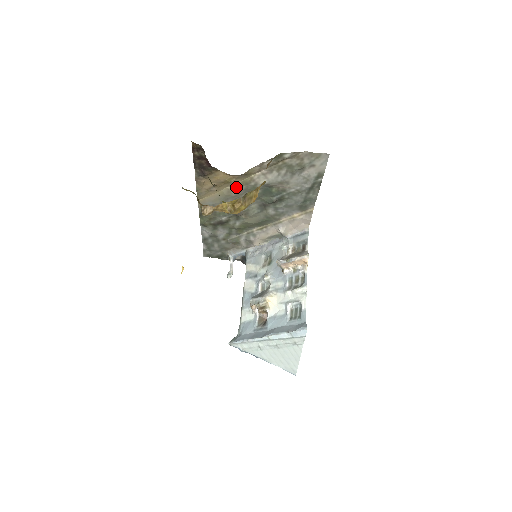
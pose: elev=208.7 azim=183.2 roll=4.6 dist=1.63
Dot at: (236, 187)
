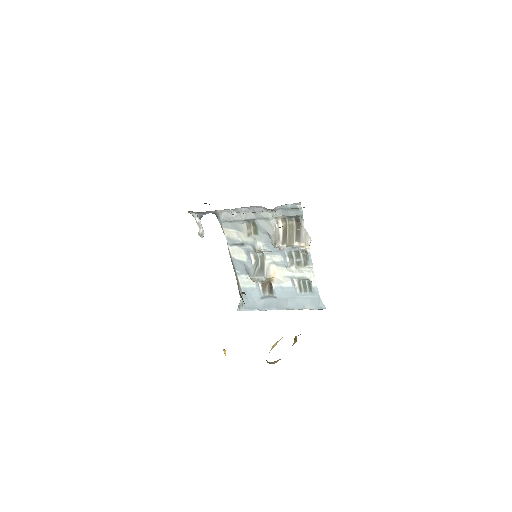
Dot at: occluded
